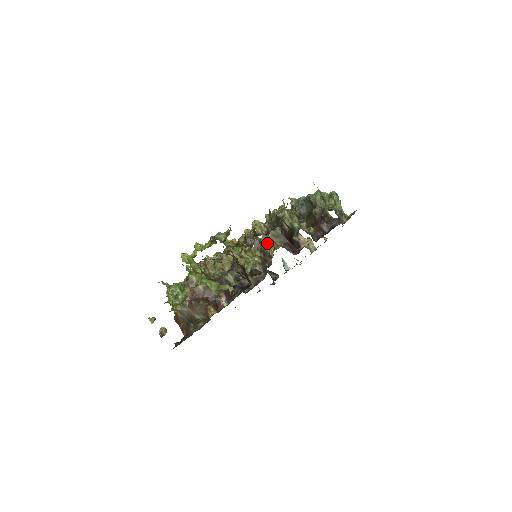
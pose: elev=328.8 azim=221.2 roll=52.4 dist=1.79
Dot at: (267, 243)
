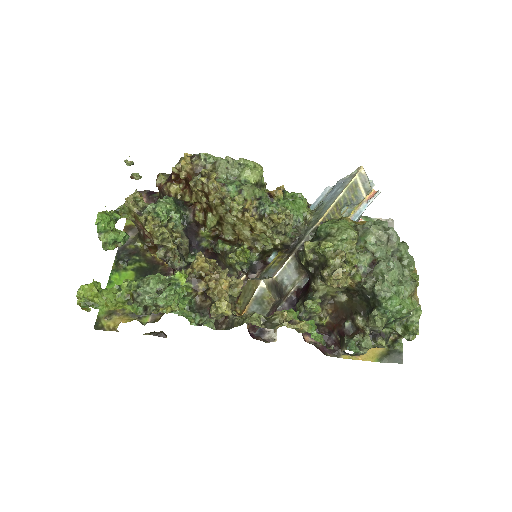
Dot at: (248, 291)
